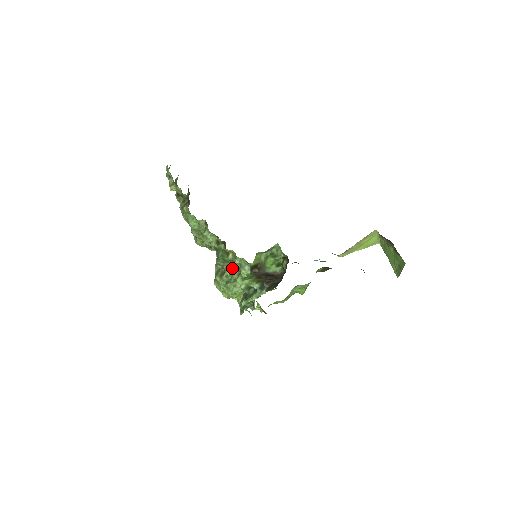
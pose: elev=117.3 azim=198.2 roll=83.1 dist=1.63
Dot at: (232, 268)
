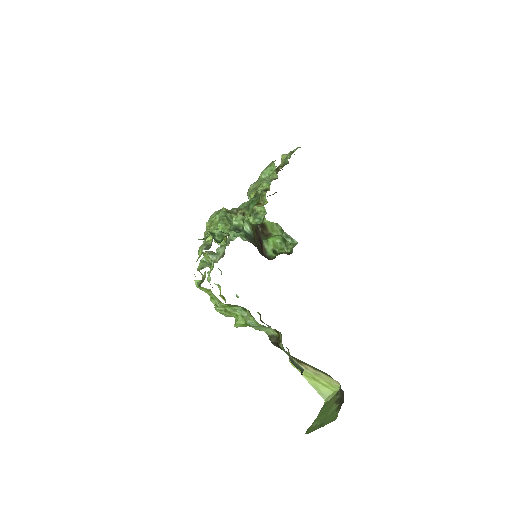
Dot at: occluded
